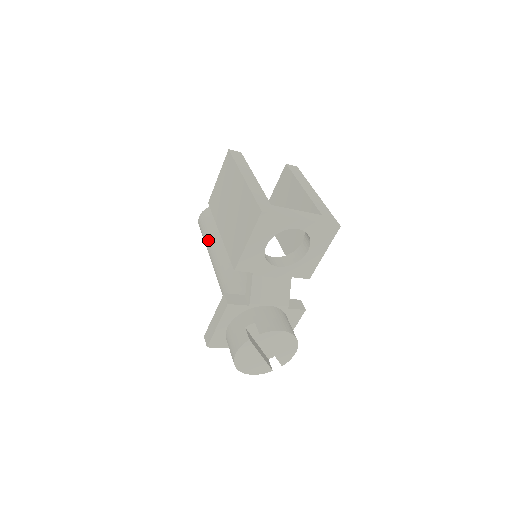
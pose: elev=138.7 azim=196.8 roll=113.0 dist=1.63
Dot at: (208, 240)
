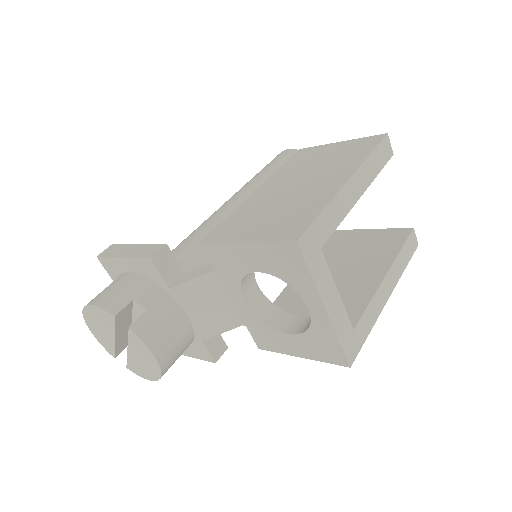
Dot at: (258, 177)
